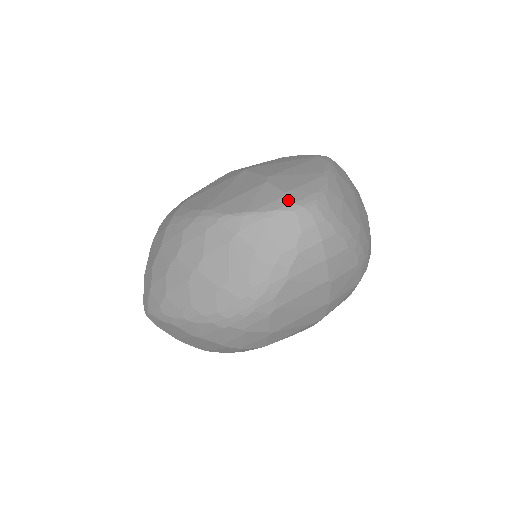
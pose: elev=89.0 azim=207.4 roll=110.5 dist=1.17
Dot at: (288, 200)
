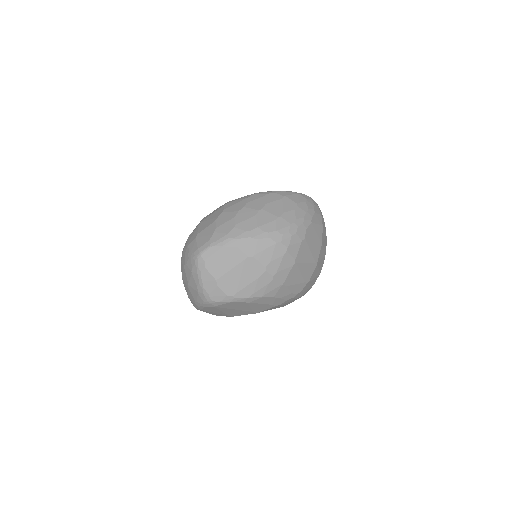
Dot at: occluded
